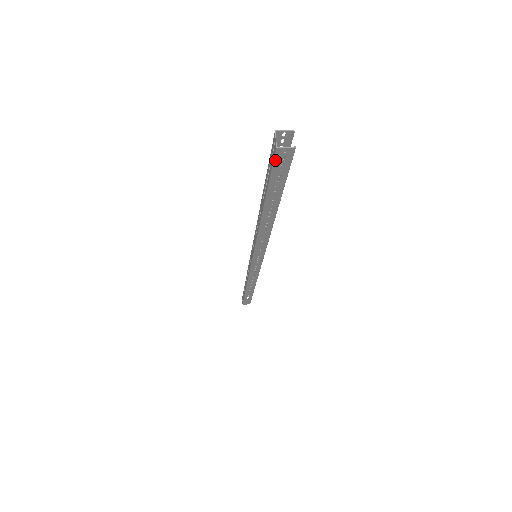
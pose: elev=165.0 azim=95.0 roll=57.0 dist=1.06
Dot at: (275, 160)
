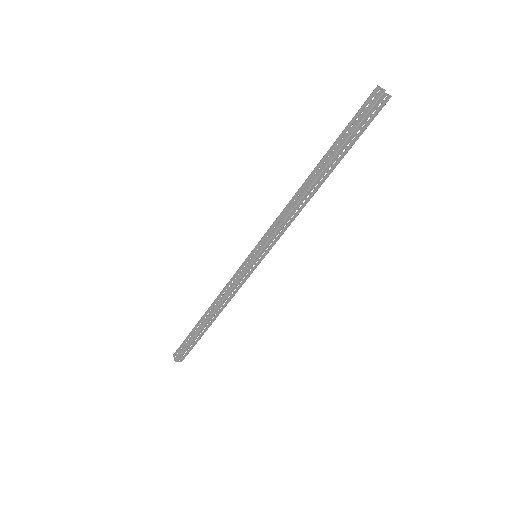
Dot at: (374, 106)
